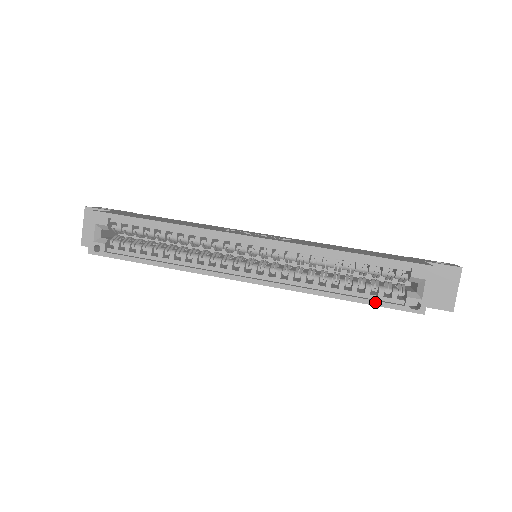
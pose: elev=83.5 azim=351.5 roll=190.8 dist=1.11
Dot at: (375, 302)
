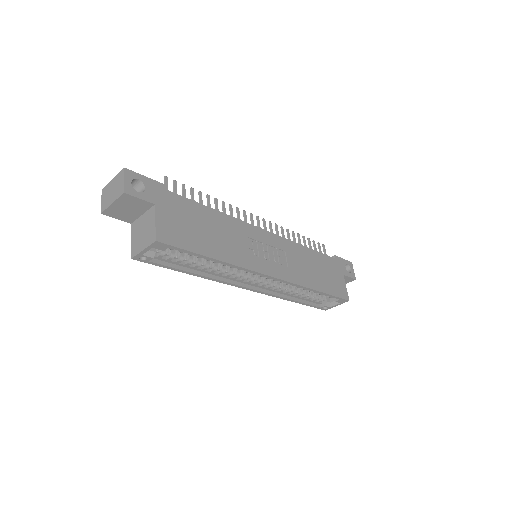
Dot at: (309, 305)
